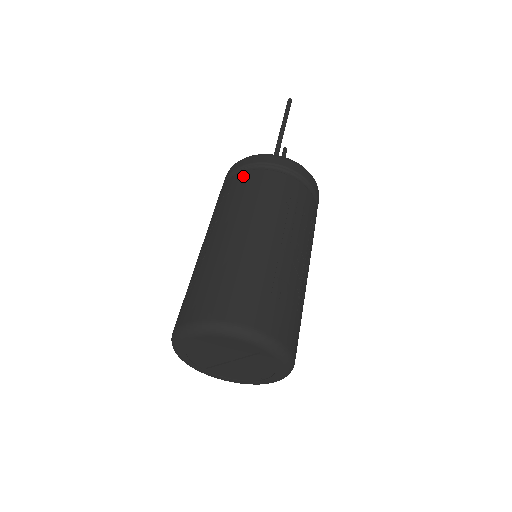
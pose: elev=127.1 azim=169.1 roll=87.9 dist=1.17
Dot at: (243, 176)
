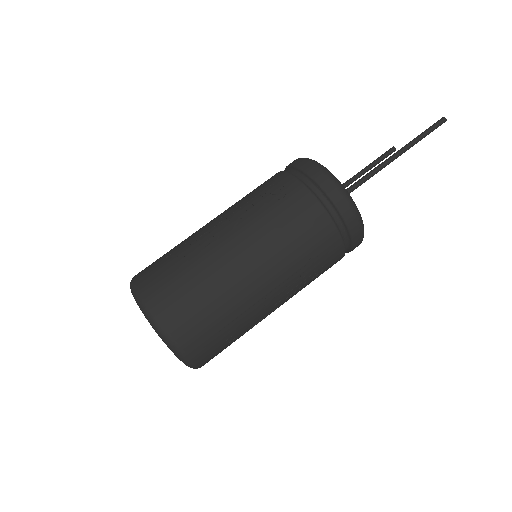
Dot at: (305, 197)
